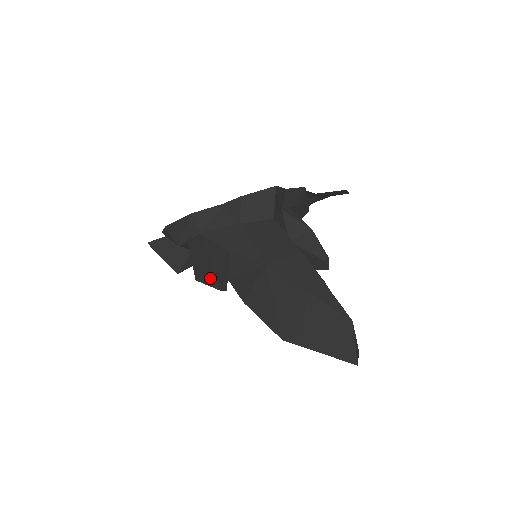
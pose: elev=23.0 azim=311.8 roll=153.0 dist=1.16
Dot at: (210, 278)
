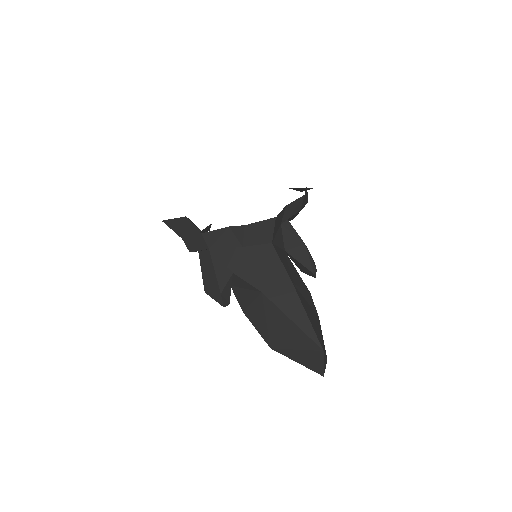
Dot at: (216, 296)
